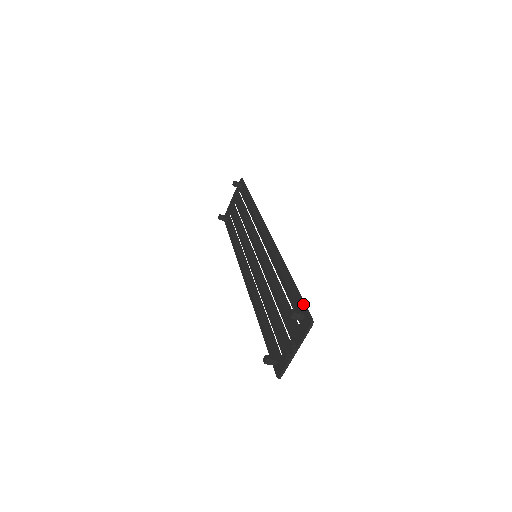
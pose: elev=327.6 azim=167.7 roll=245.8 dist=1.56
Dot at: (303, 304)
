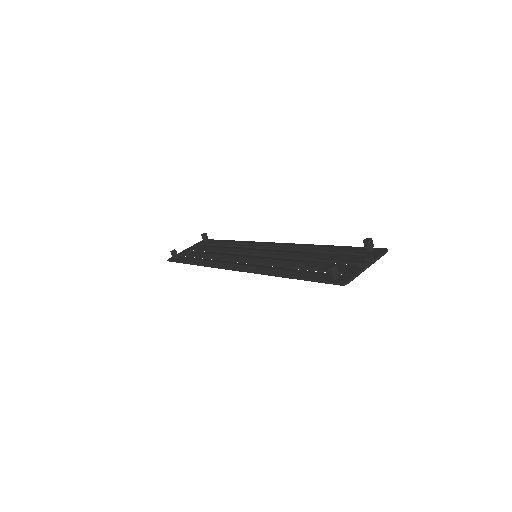
Dot at: occluded
